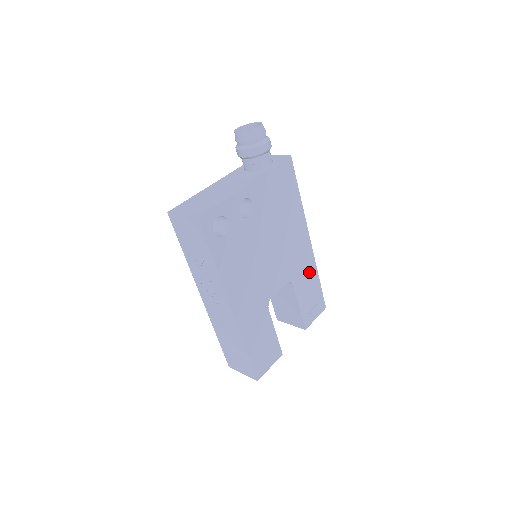
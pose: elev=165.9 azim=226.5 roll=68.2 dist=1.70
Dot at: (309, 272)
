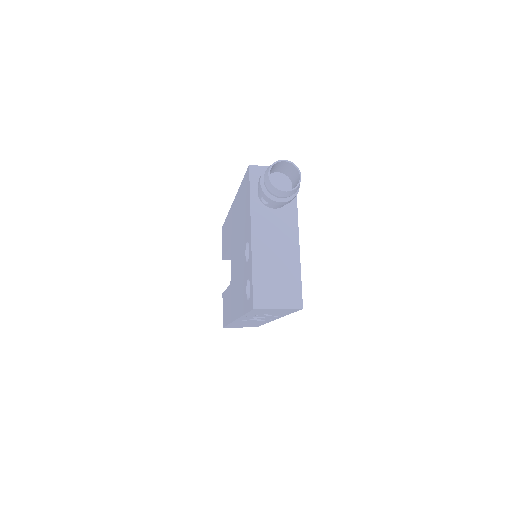
Dot at: occluded
